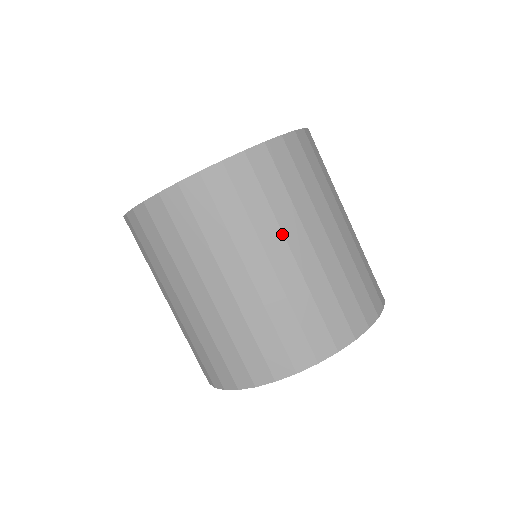
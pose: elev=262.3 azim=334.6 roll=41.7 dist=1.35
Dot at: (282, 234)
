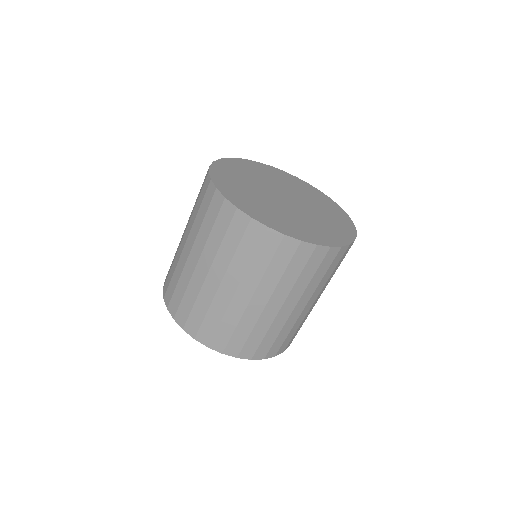
Dot at: (312, 295)
